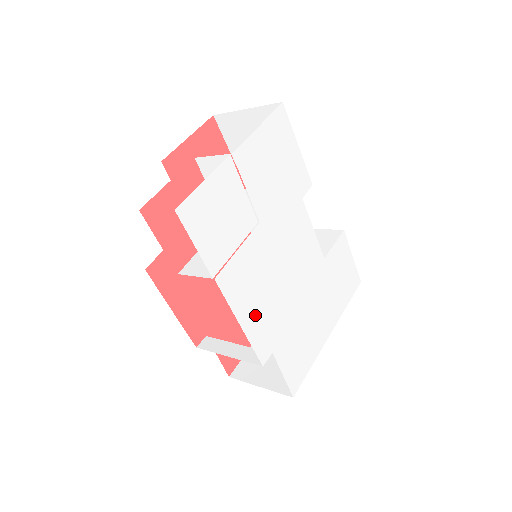
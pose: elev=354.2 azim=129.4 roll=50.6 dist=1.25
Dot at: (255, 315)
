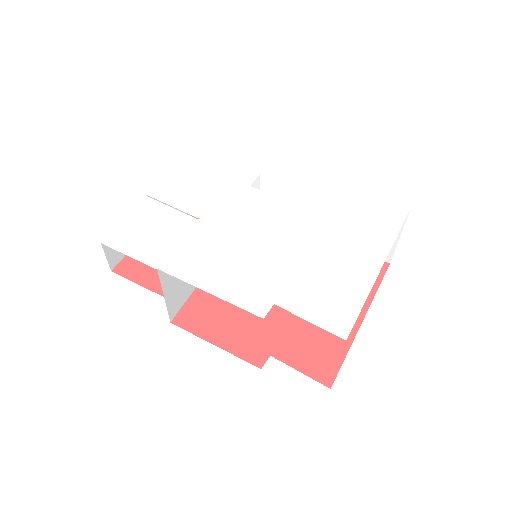
Dot at: (227, 280)
